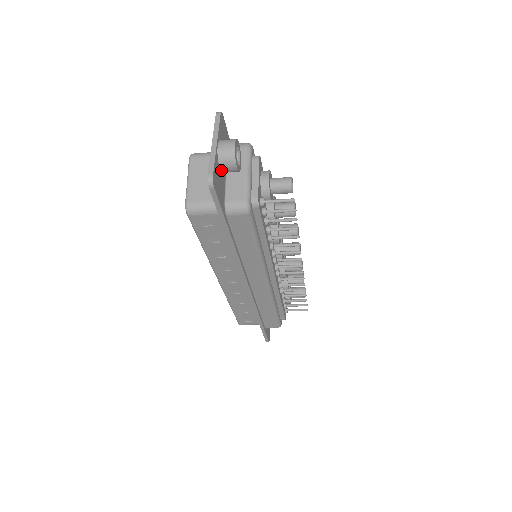
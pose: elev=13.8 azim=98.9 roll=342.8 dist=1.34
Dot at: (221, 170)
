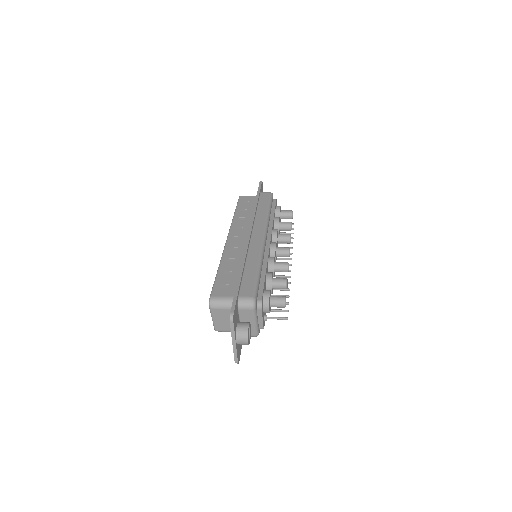
Dot at: occluded
